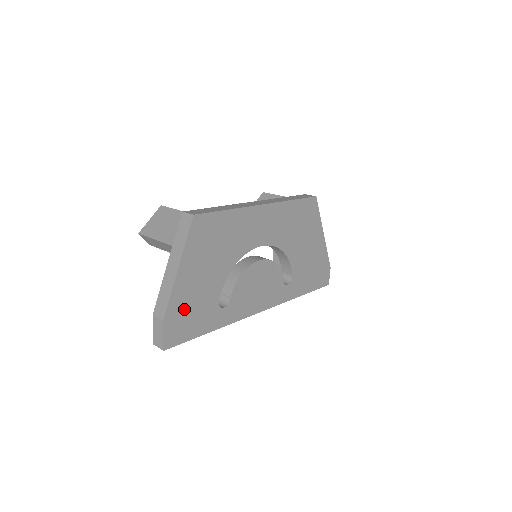
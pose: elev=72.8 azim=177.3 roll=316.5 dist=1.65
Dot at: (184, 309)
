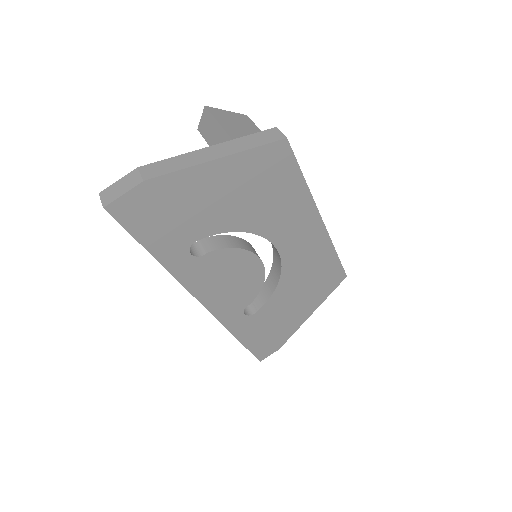
Dot at: (170, 201)
